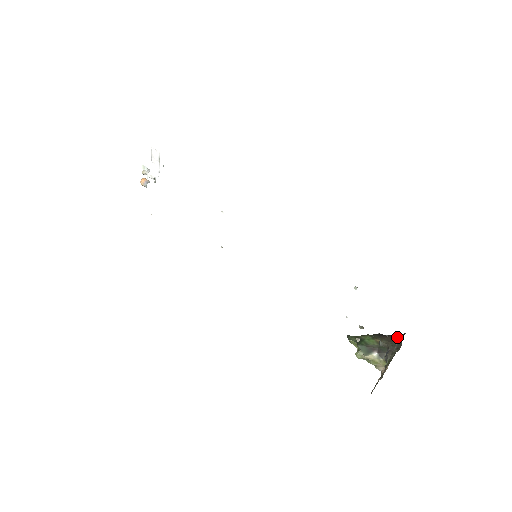
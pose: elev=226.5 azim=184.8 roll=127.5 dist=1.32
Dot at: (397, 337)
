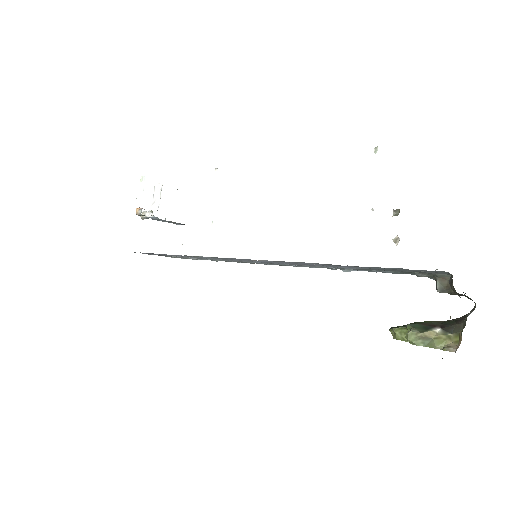
Dot at: occluded
